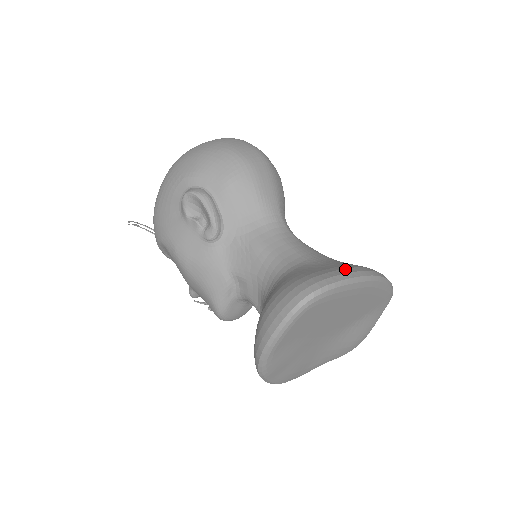
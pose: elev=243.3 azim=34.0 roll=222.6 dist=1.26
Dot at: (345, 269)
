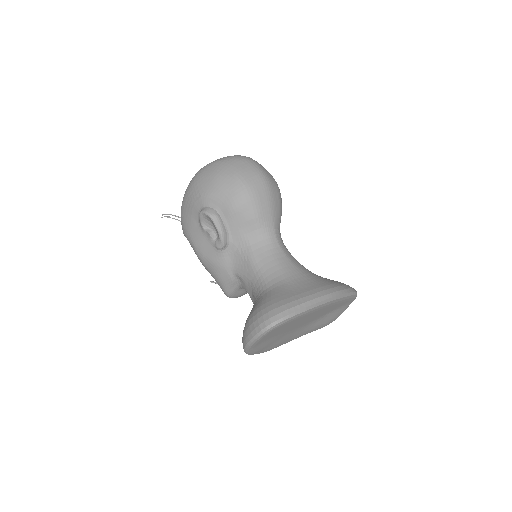
Dot at: (307, 297)
